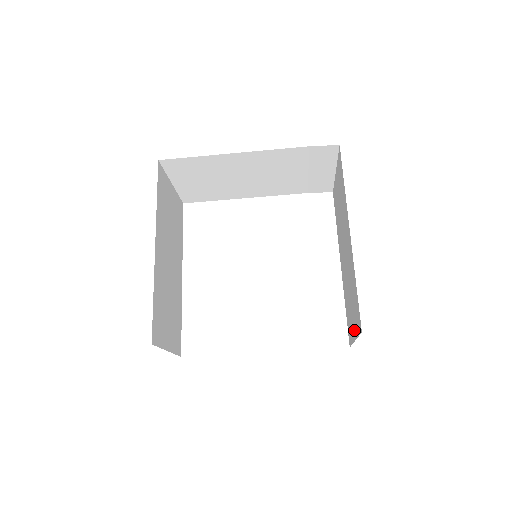
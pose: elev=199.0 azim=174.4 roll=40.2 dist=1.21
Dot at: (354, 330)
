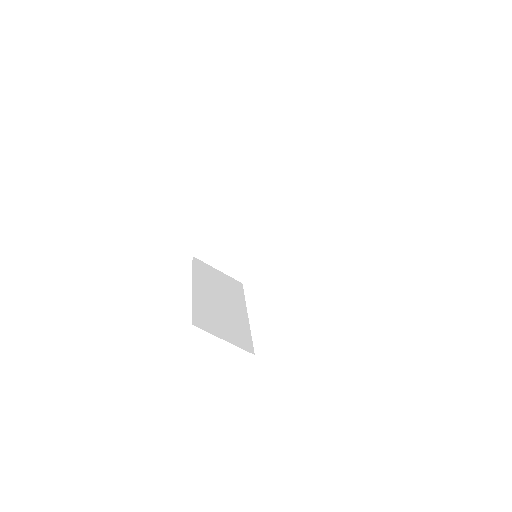
Dot at: occluded
